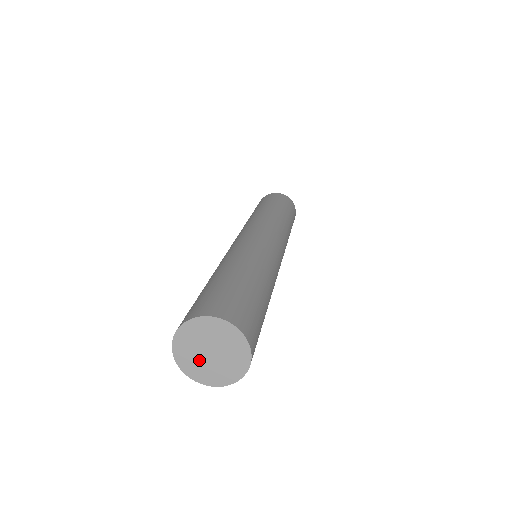
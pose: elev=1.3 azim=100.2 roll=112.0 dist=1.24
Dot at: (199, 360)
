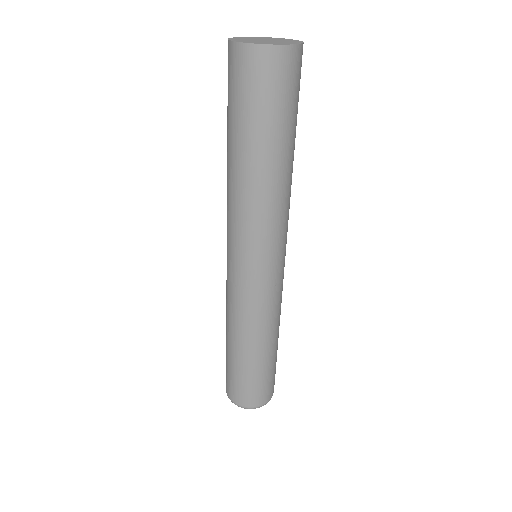
Dot at: (253, 41)
